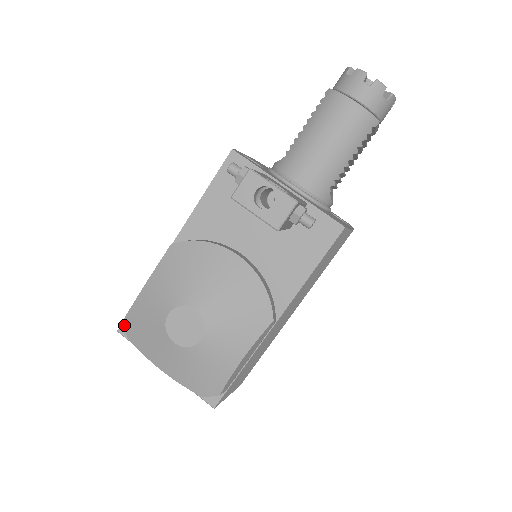
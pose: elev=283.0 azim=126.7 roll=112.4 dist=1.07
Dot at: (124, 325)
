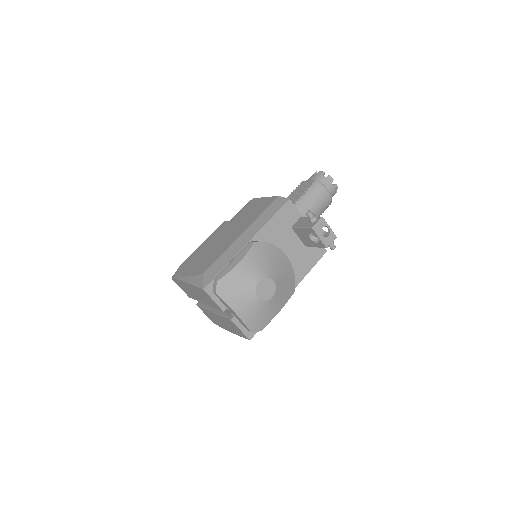
Dot at: (209, 286)
